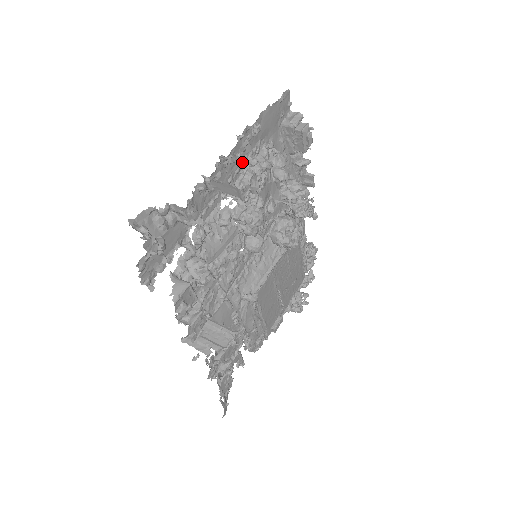
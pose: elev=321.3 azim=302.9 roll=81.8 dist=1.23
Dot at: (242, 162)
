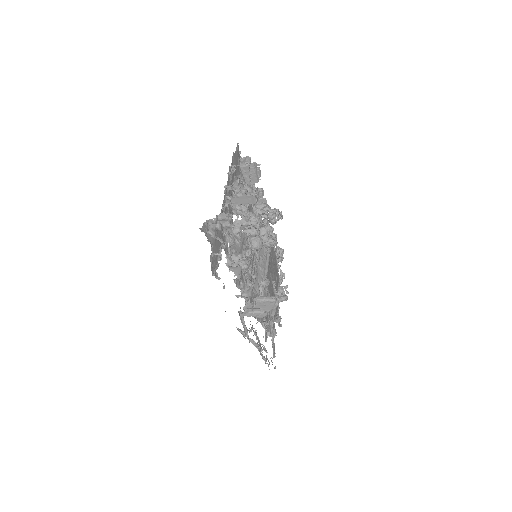
Dot at: (231, 191)
